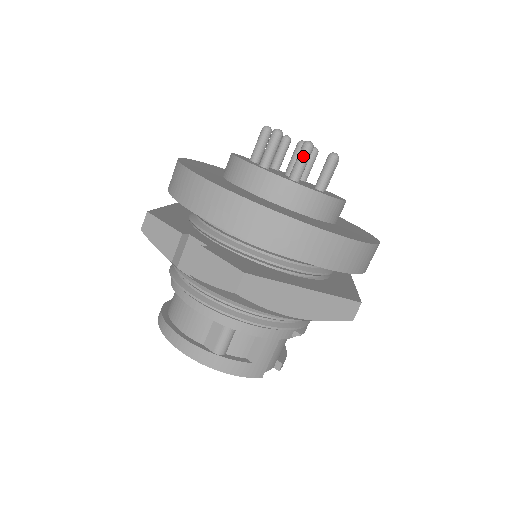
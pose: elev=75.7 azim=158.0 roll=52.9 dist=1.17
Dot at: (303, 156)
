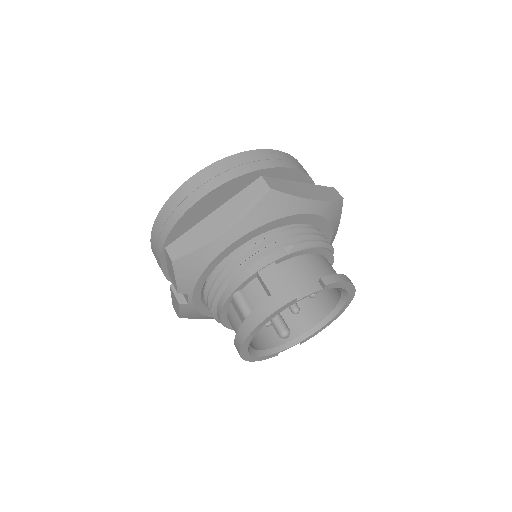
Dot at: occluded
